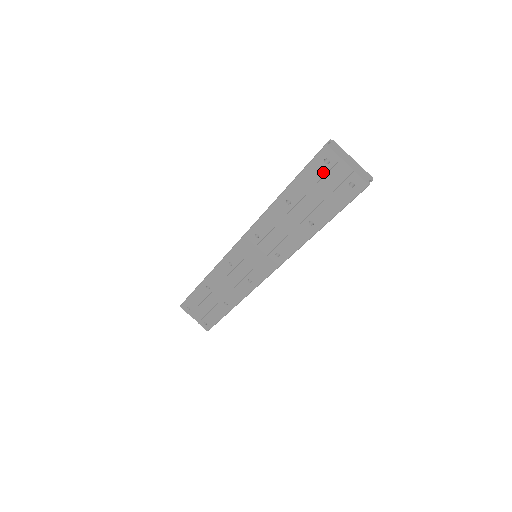
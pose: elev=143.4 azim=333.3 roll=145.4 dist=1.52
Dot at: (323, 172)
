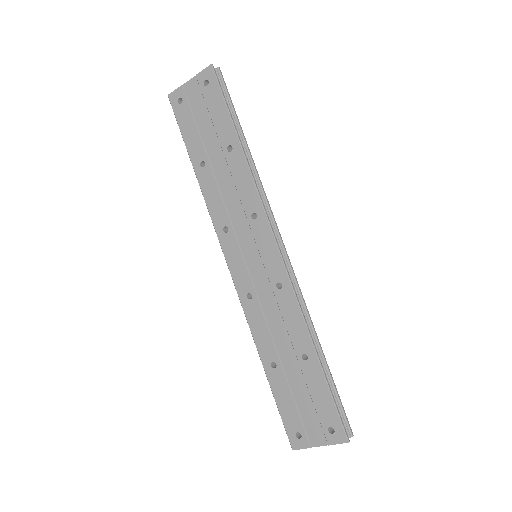
Dot at: (187, 109)
